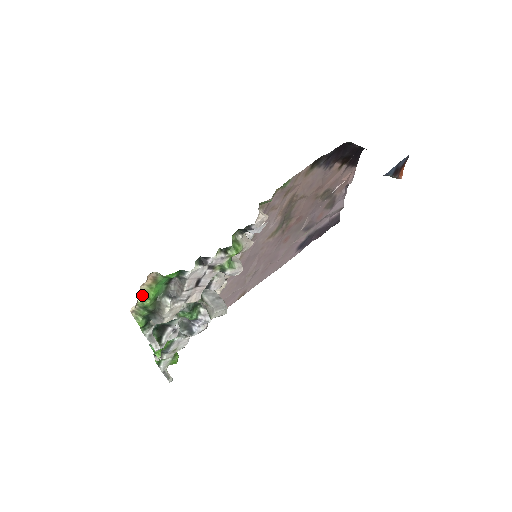
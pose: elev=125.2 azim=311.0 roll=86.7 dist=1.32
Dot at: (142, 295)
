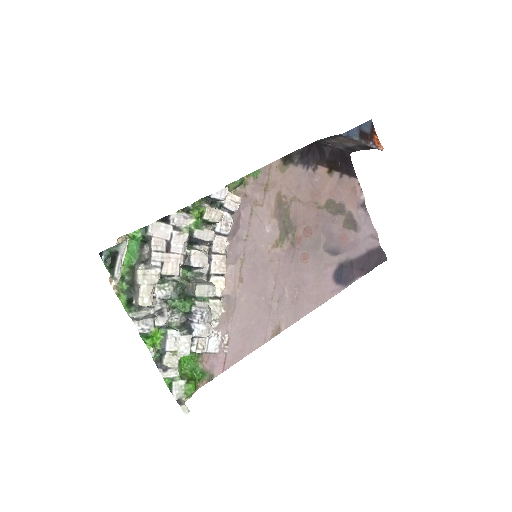
Dot at: occluded
